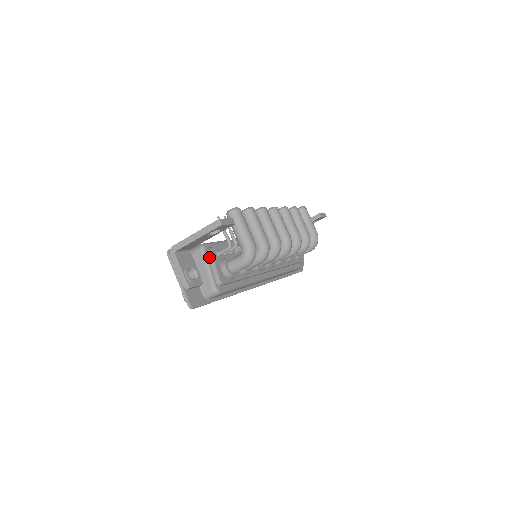
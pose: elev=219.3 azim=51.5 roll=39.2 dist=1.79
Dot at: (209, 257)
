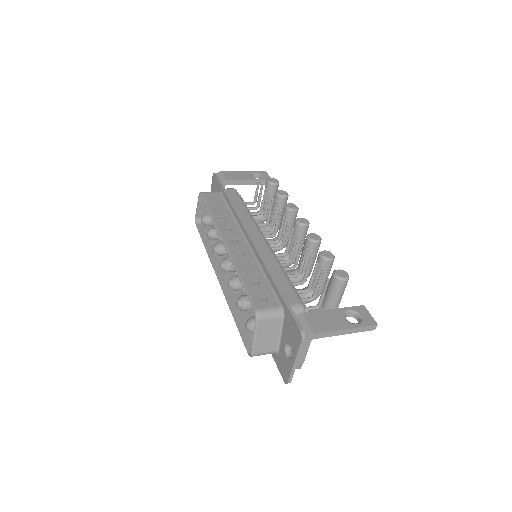
Dot at: occluded
